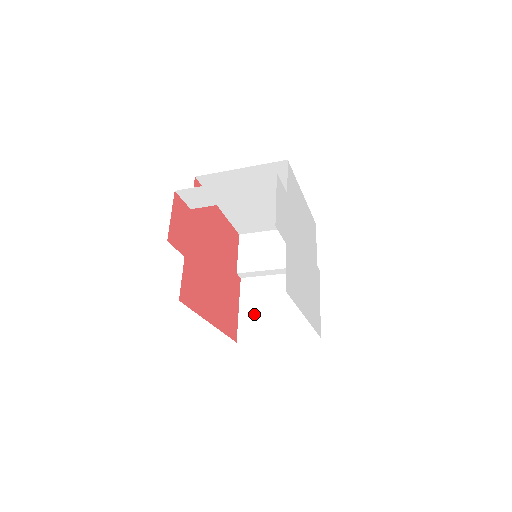
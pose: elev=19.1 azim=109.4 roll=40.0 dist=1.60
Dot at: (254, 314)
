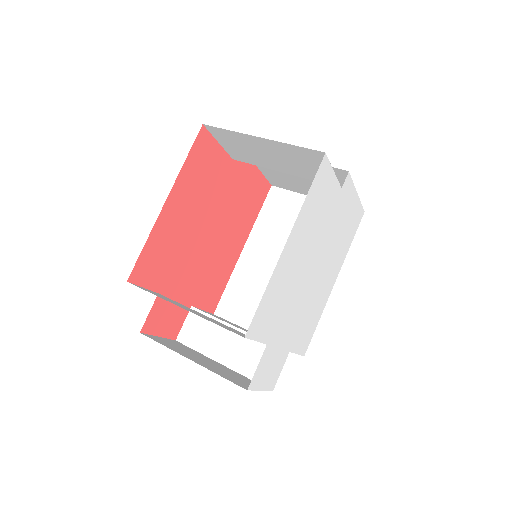
Dot at: (278, 176)
